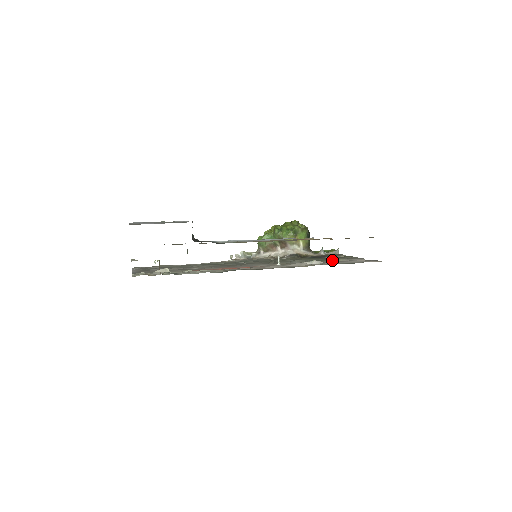
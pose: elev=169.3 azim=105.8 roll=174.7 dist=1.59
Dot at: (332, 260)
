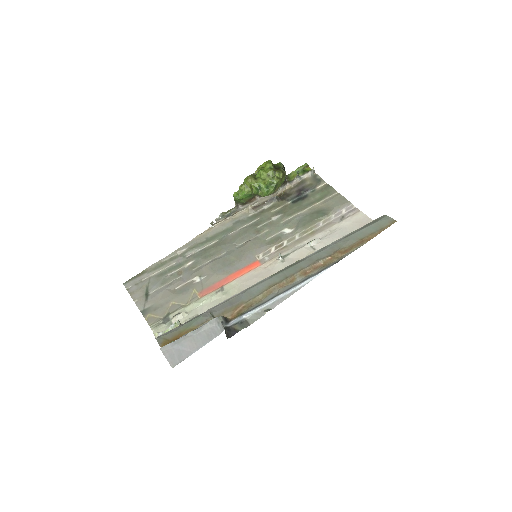
Dot at: (322, 217)
